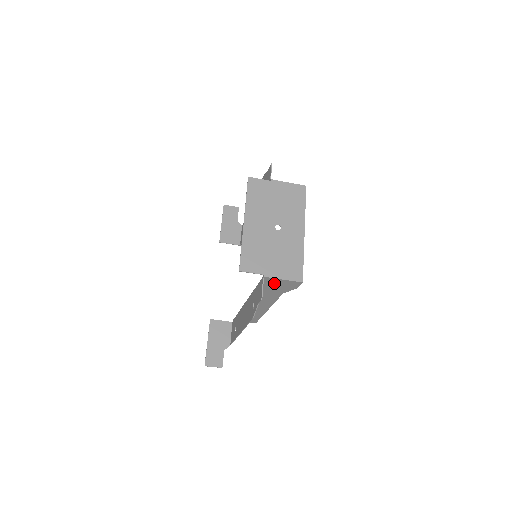
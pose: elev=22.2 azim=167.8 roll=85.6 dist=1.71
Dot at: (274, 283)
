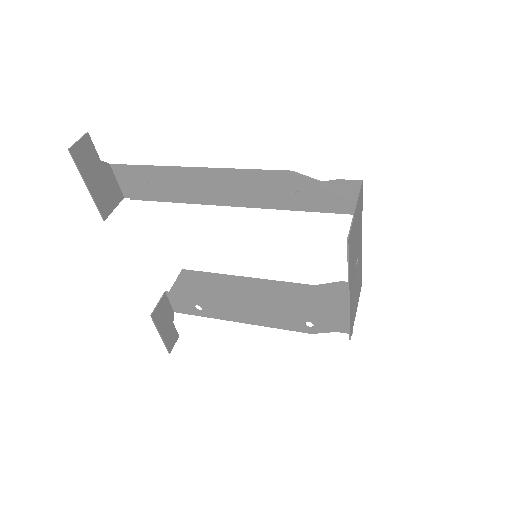
Dot at: (341, 303)
